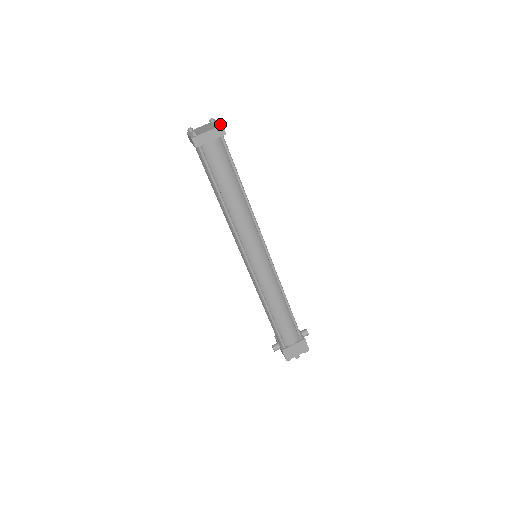
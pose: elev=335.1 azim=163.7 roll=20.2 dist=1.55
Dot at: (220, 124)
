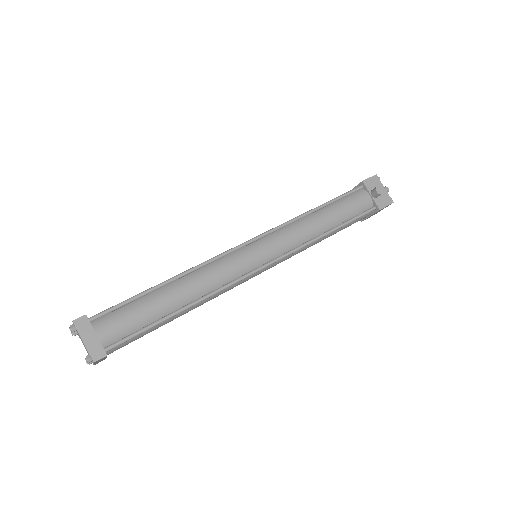
Dot at: (90, 357)
